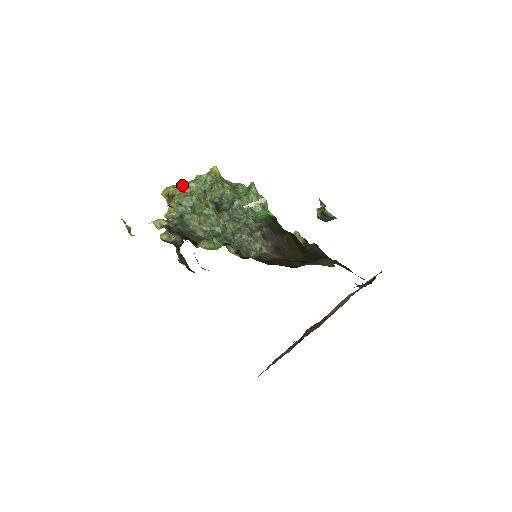
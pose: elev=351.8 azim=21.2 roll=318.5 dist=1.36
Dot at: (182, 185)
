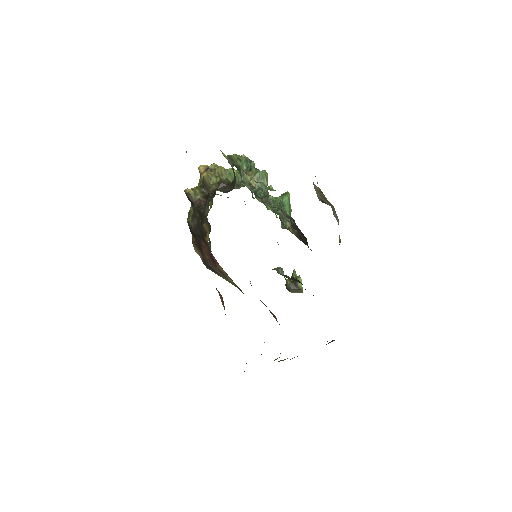
Dot at: (224, 168)
